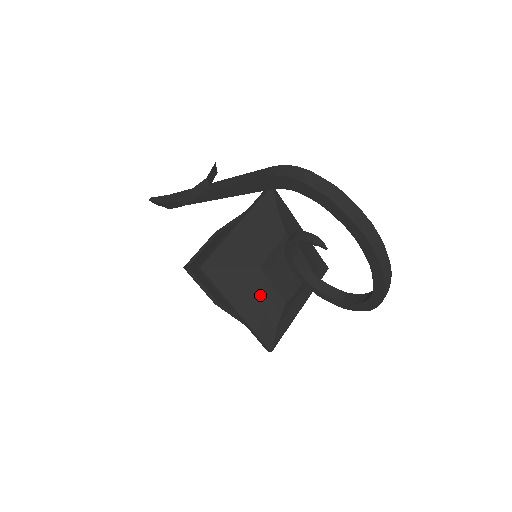
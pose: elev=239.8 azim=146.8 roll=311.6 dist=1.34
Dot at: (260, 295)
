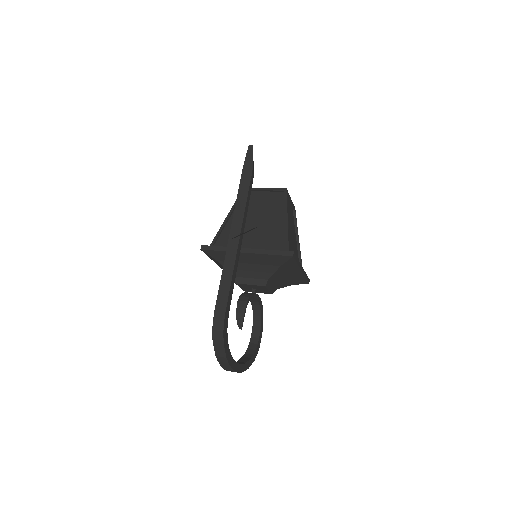
Dot at: occluded
